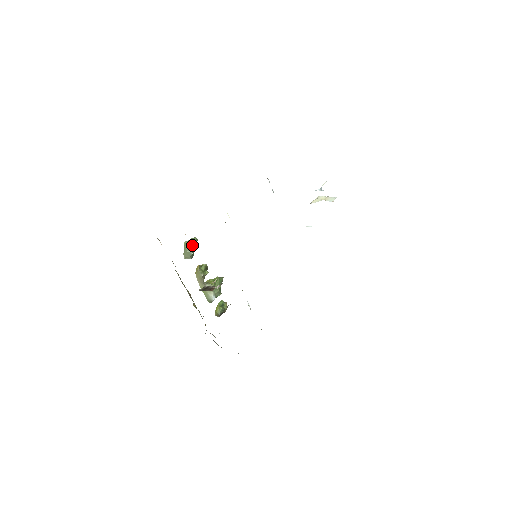
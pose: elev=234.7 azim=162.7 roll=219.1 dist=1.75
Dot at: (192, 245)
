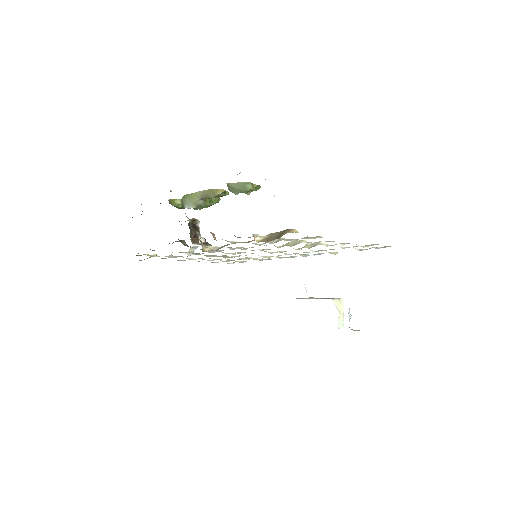
Dot at: (248, 192)
